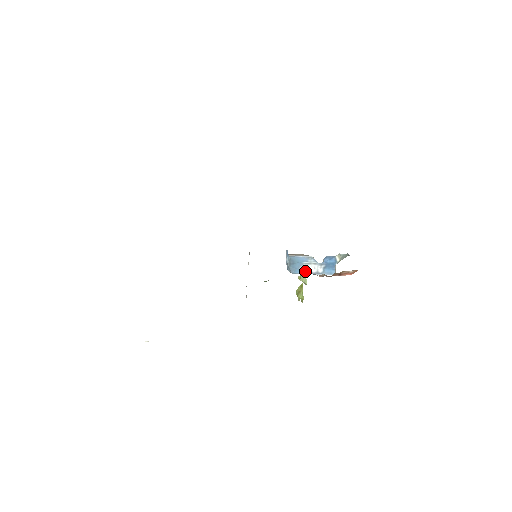
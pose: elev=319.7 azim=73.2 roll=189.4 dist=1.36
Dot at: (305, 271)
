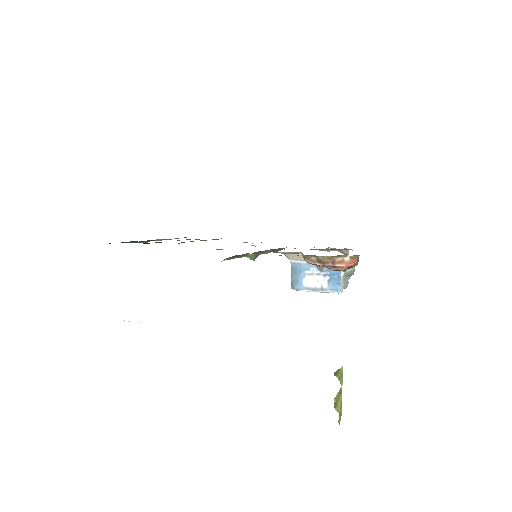
Dot at: (308, 286)
